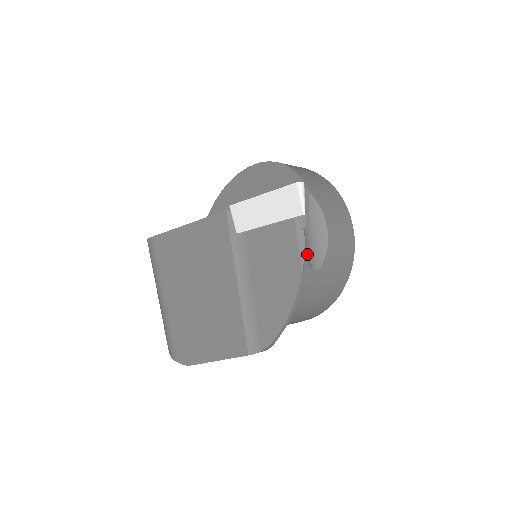
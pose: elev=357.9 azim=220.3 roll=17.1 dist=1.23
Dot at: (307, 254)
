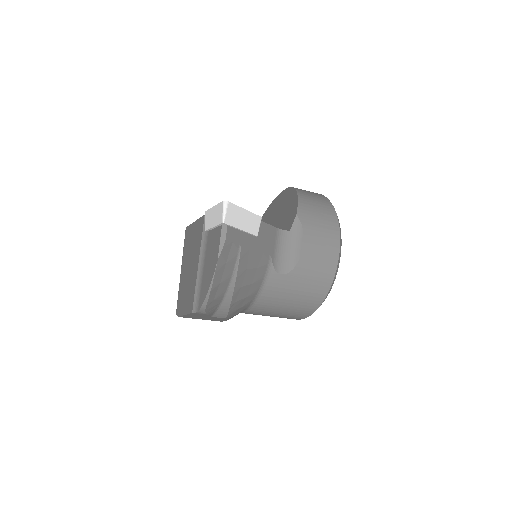
Dot at: (276, 260)
